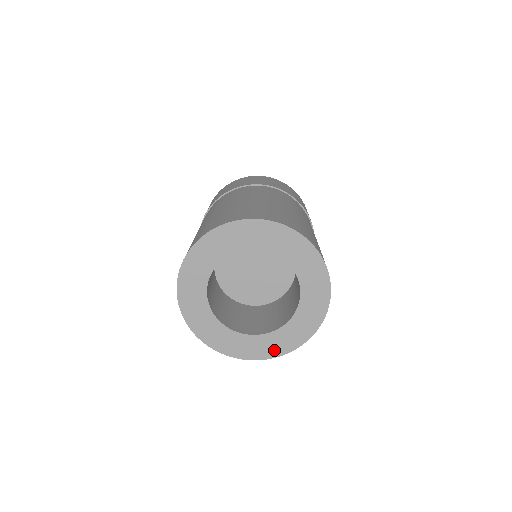
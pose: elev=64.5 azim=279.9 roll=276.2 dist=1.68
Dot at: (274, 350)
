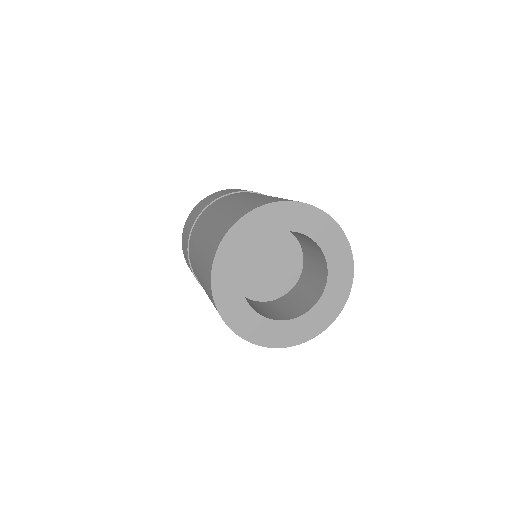
Dot at: (333, 310)
